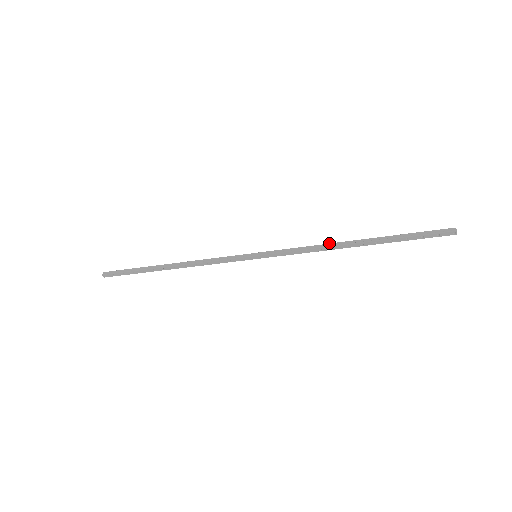
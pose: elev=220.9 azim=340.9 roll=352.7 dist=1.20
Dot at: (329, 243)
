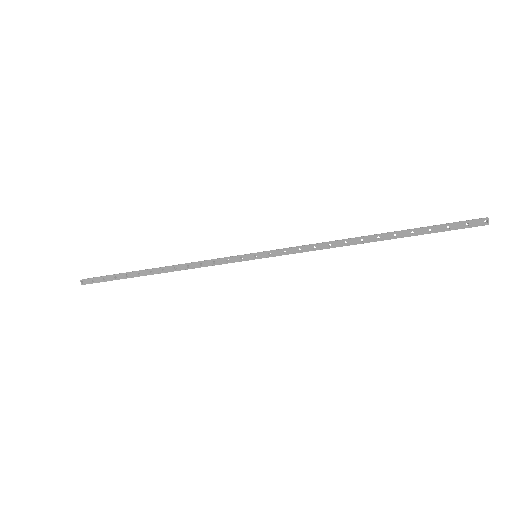
Dot at: occluded
